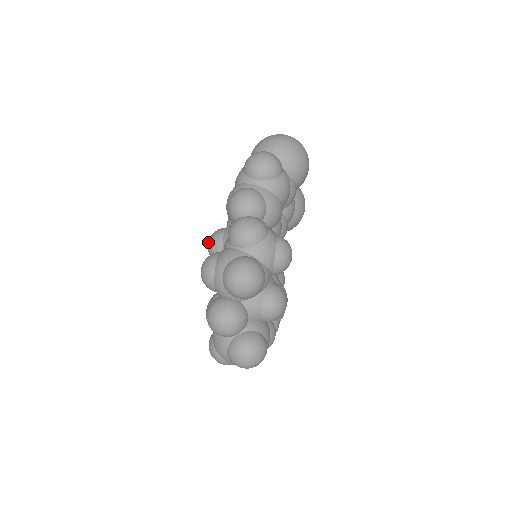
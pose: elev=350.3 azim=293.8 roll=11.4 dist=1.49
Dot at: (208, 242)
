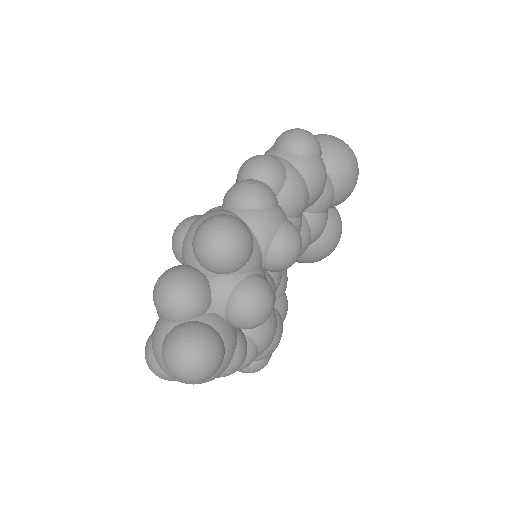
Dot at: occluded
